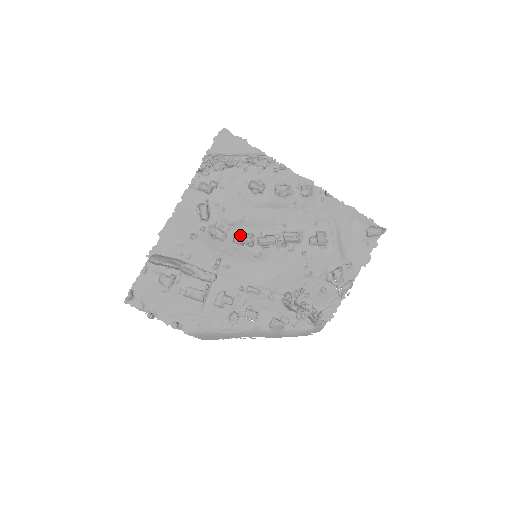
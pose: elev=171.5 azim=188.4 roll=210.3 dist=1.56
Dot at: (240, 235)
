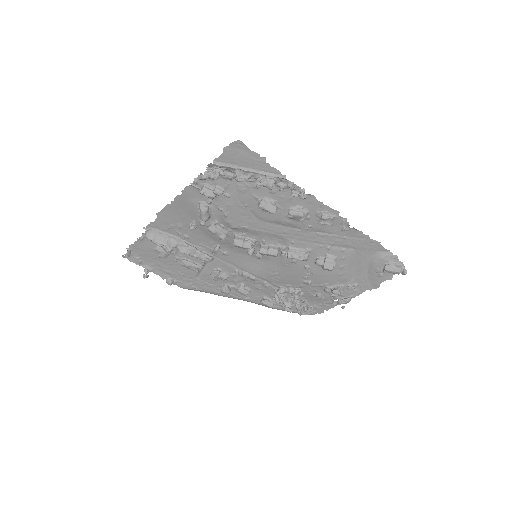
Dot at: (240, 242)
